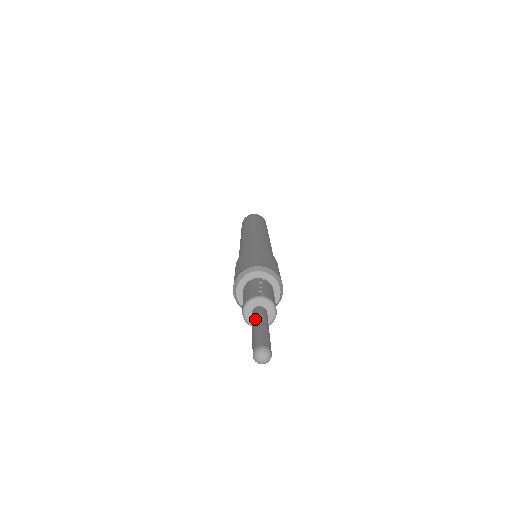
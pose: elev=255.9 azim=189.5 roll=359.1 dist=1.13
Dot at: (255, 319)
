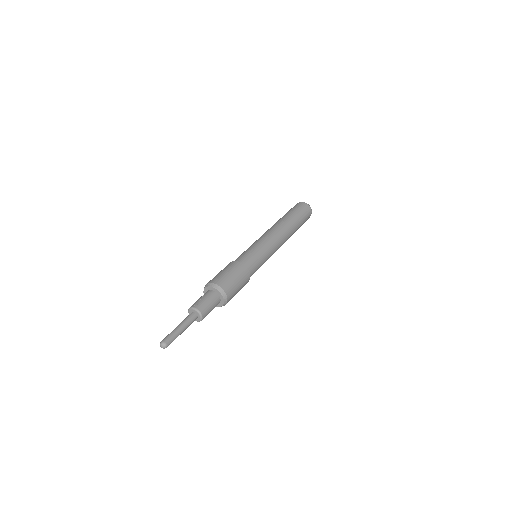
Dot at: (182, 322)
